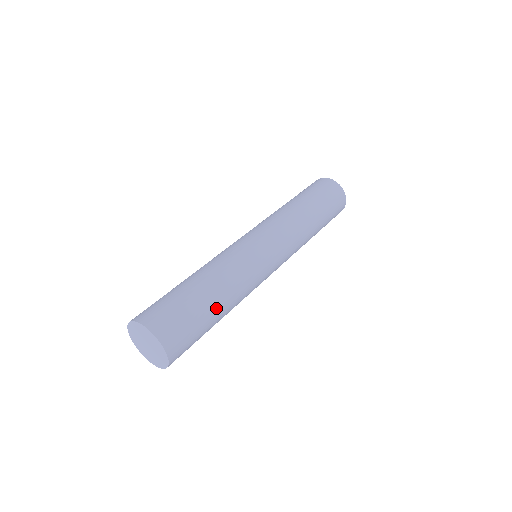
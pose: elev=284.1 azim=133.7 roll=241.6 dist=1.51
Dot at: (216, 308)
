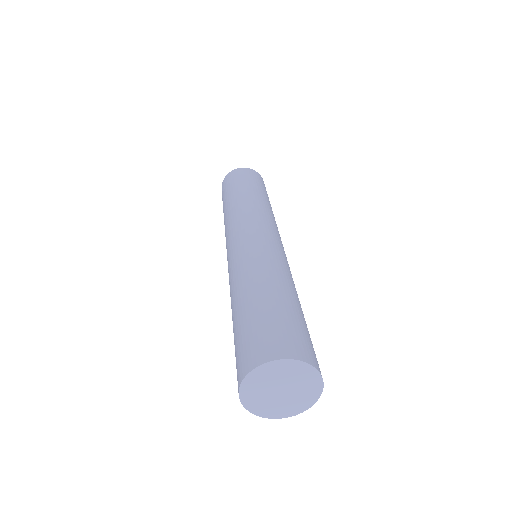
Dot at: (291, 298)
